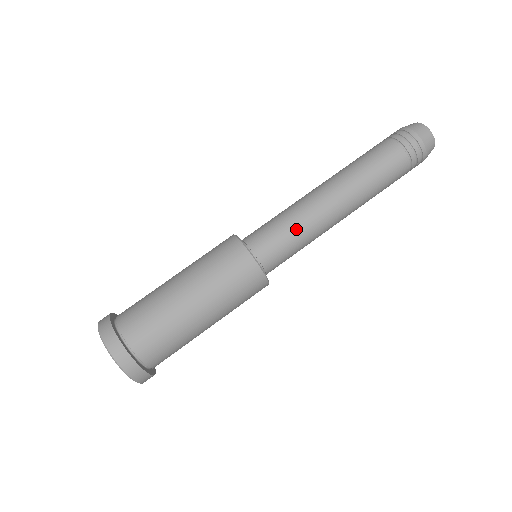
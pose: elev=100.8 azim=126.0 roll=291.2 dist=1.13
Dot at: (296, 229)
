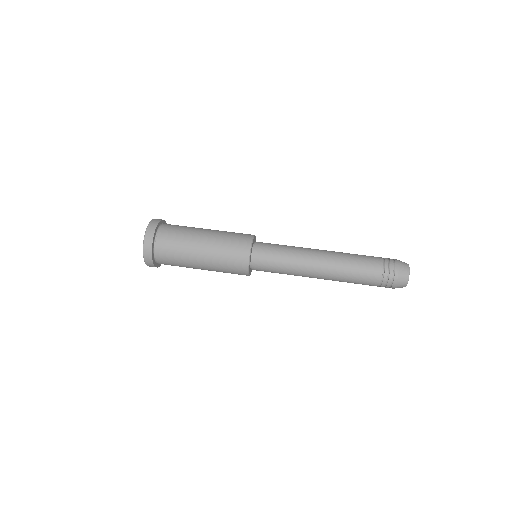
Dot at: (287, 248)
